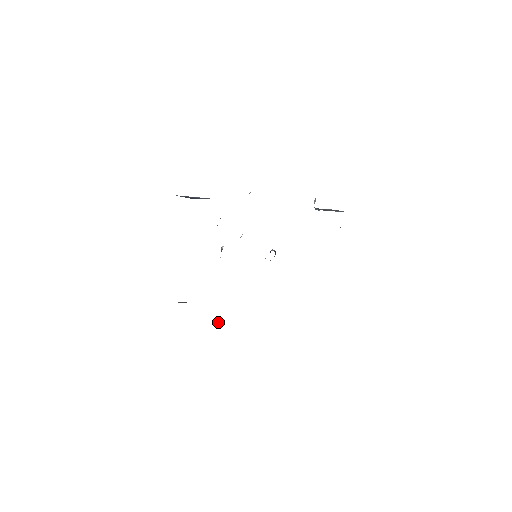
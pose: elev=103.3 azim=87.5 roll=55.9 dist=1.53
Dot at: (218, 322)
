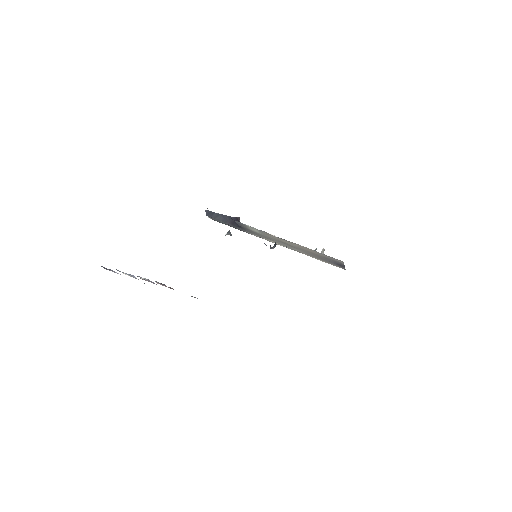
Dot at: occluded
